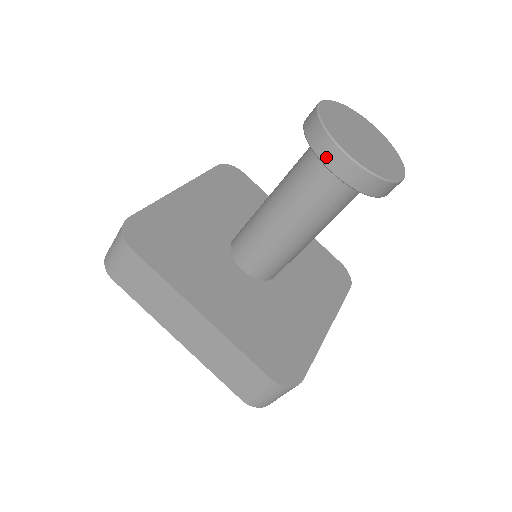
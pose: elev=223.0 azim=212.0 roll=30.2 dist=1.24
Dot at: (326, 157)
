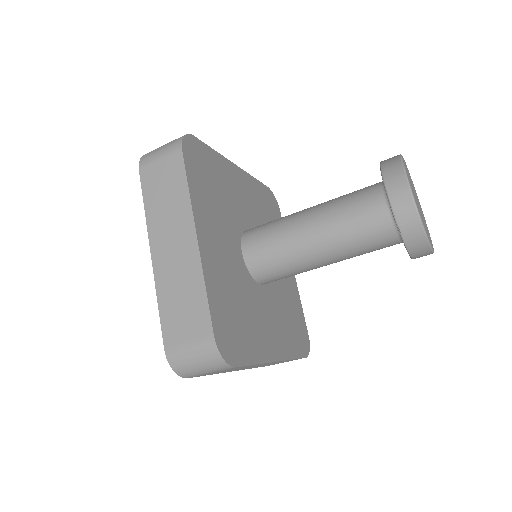
Dot at: (416, 254)
